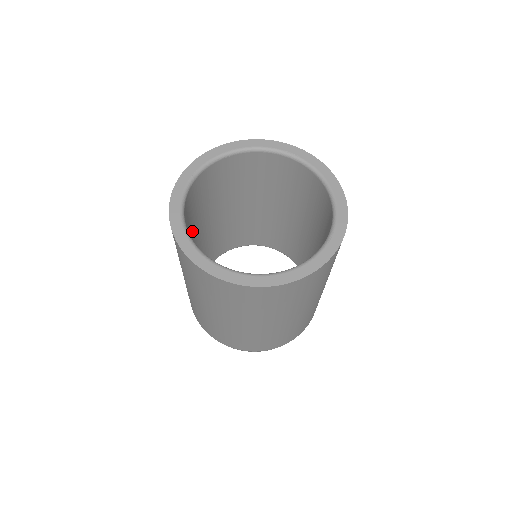
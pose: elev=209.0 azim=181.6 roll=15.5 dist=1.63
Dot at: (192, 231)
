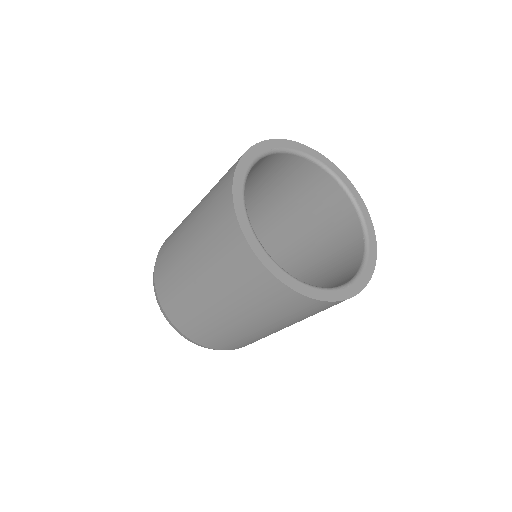
Dot at: occluded
